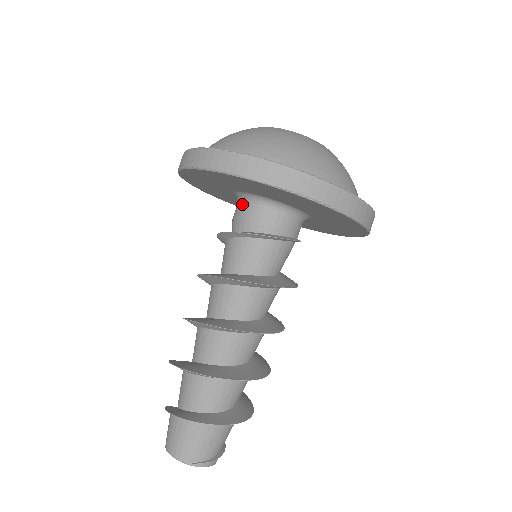
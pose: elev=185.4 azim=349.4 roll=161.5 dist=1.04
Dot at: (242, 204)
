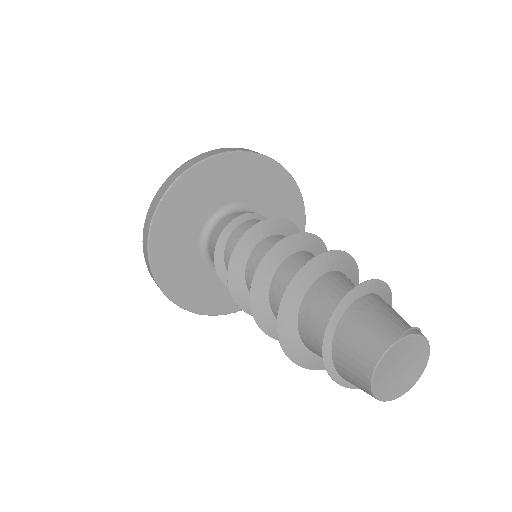
Dot at: (211, 236)
